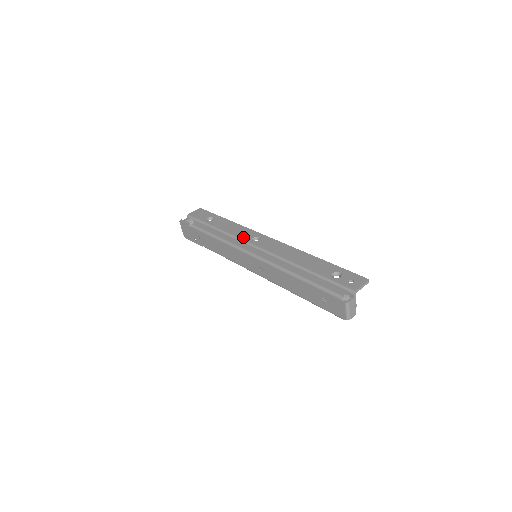
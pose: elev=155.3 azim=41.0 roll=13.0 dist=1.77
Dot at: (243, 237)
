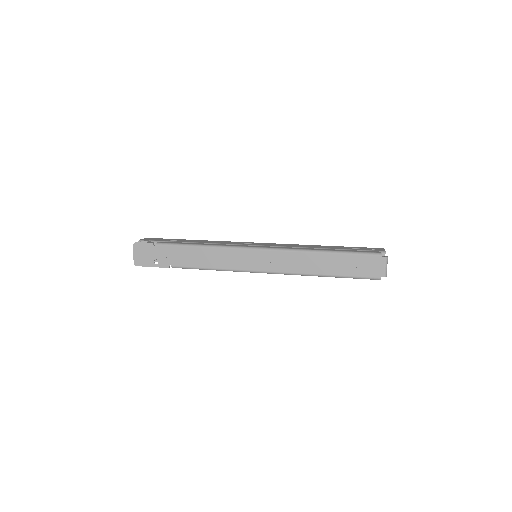
Dot at: (233, 243)
